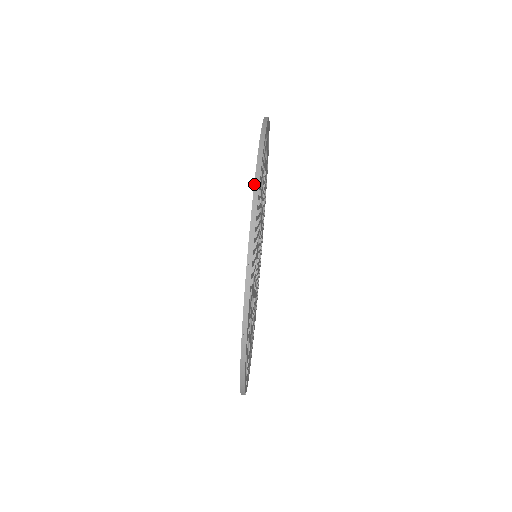
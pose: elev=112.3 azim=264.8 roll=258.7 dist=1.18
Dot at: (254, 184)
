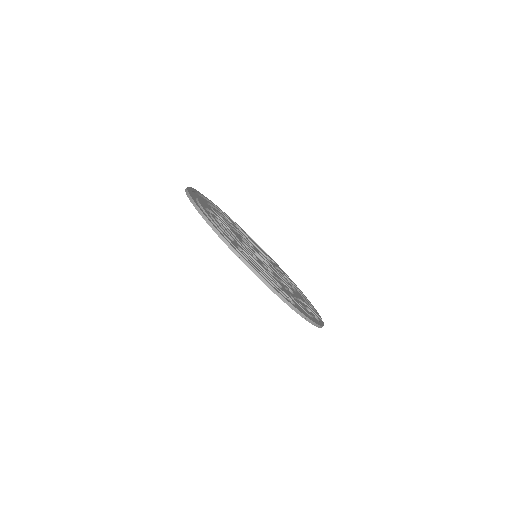
Dot at: occluded
